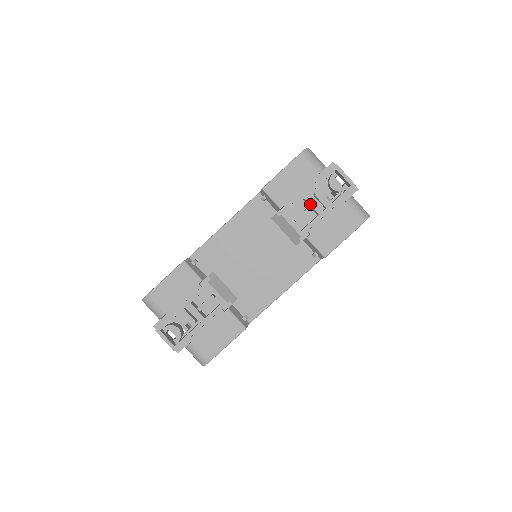
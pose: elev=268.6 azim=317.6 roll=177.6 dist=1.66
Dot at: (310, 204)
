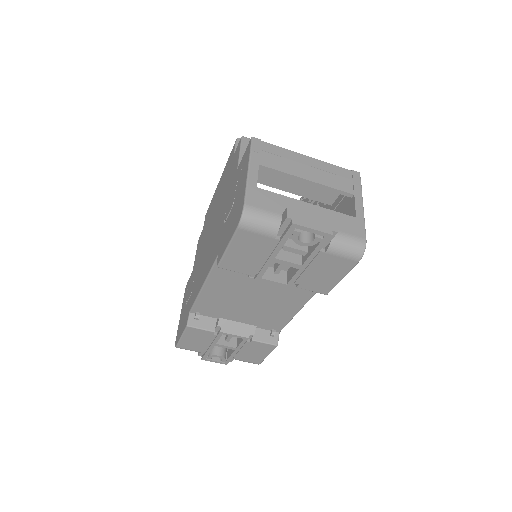
Dot at: (282, 264)
